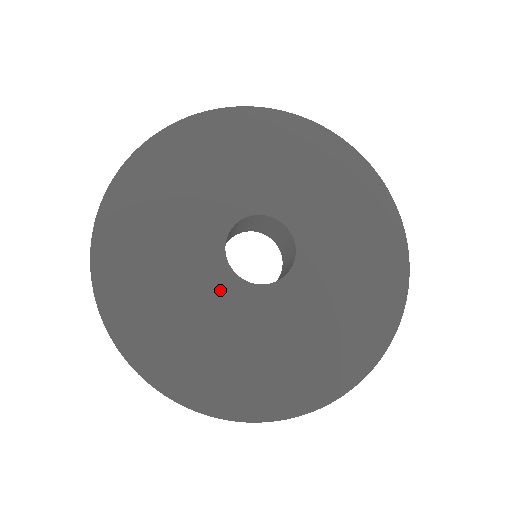
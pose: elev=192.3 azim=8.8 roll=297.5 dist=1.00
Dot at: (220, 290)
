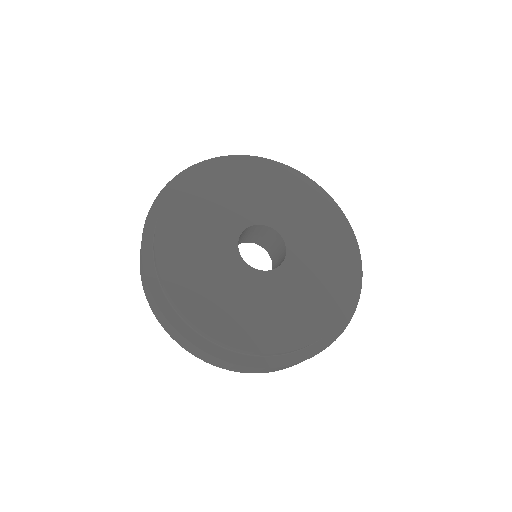
Dot at: (252, 283)
